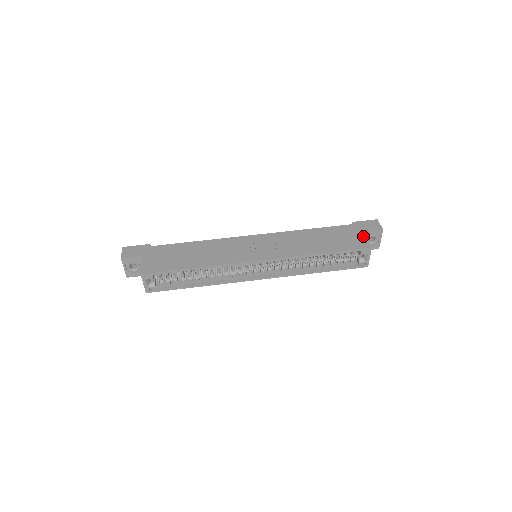
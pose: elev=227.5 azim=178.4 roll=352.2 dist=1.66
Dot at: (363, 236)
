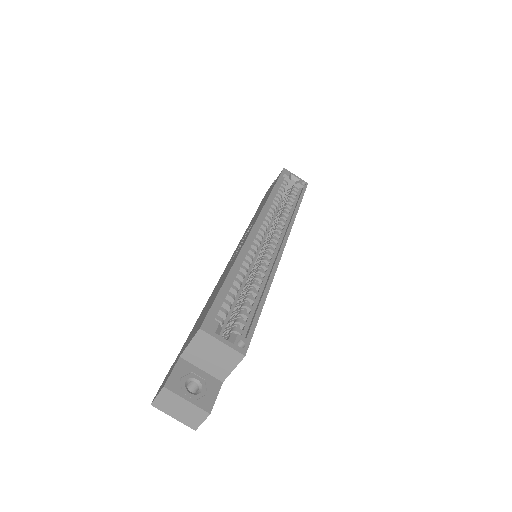
Dot at: occluded
